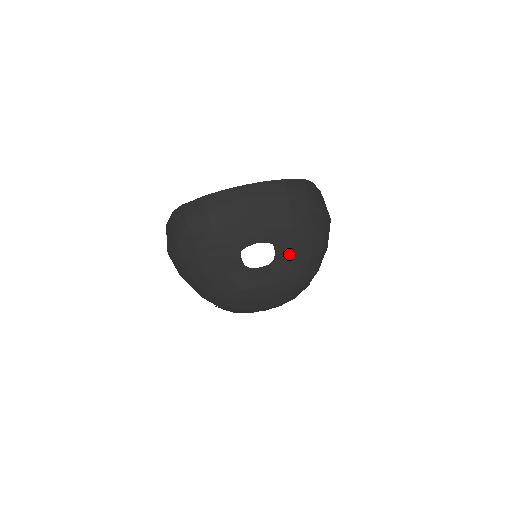
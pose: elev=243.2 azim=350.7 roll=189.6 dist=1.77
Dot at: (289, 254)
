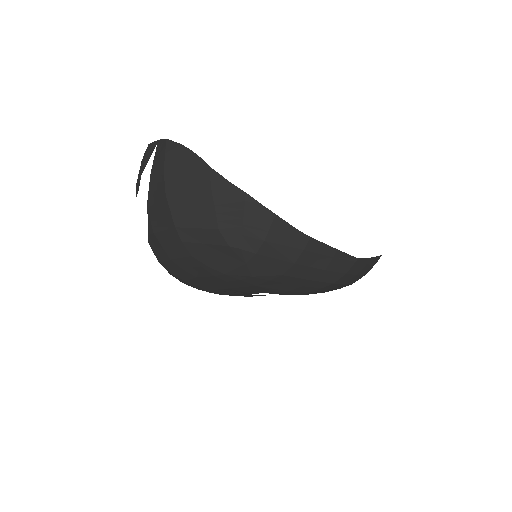
Dot at: occluded
